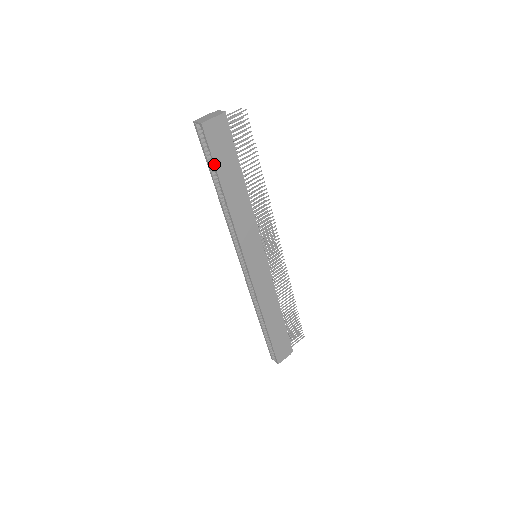
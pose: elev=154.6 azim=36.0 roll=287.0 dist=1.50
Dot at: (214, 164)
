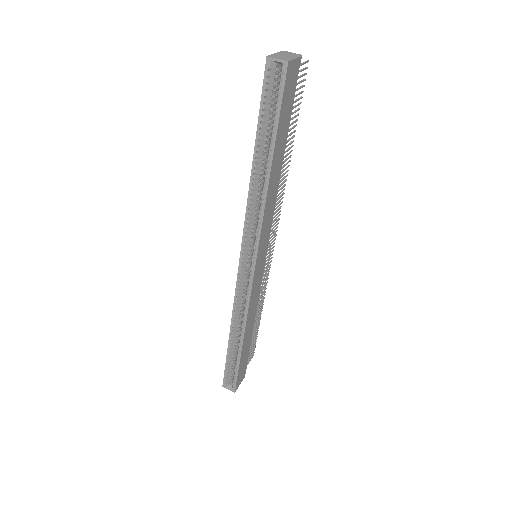
Dot at: (278, 124)
